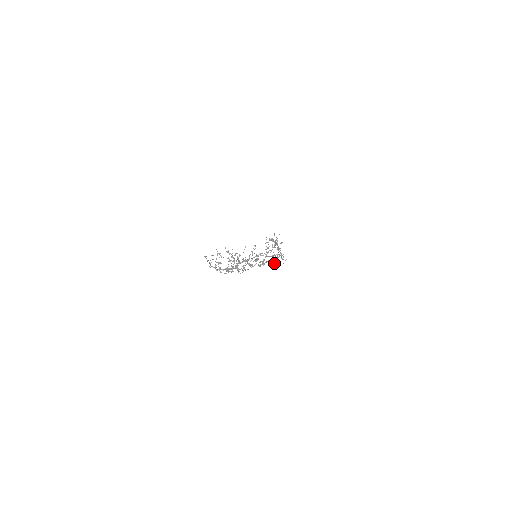
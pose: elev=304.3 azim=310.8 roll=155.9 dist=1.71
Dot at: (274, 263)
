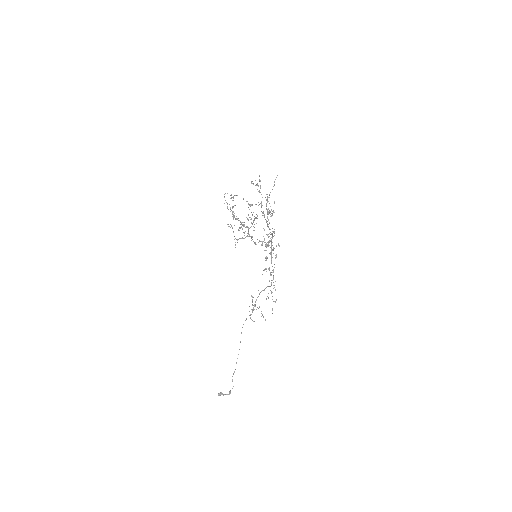
Dot at: occluded
